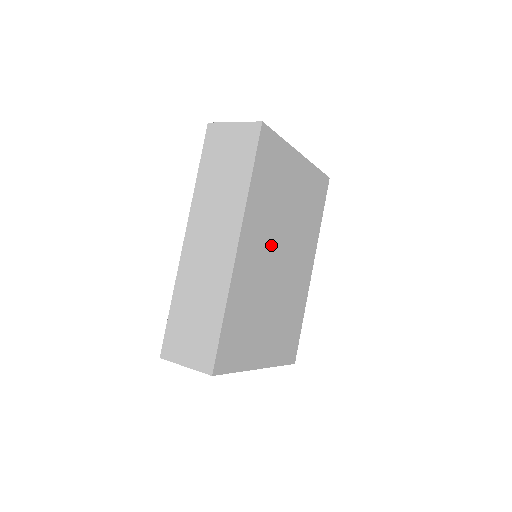
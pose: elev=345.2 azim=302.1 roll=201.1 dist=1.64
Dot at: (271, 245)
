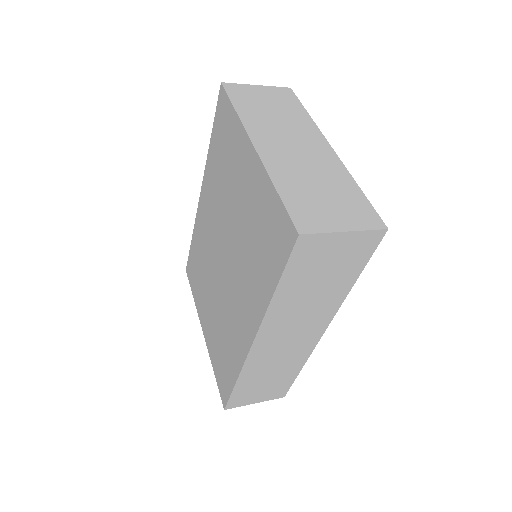
Dot at: occluded
